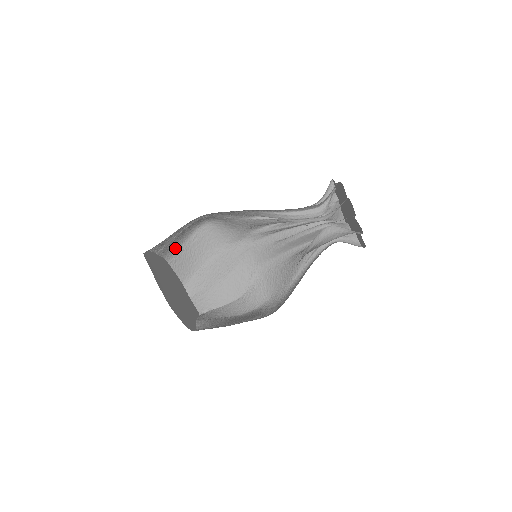
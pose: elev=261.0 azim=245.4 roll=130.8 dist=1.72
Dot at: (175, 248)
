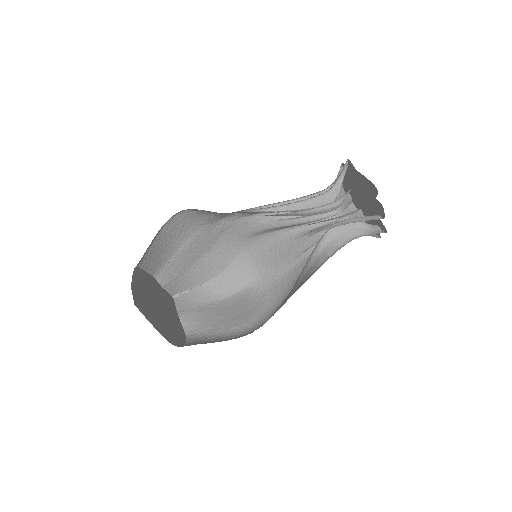
Dot at: occluded
